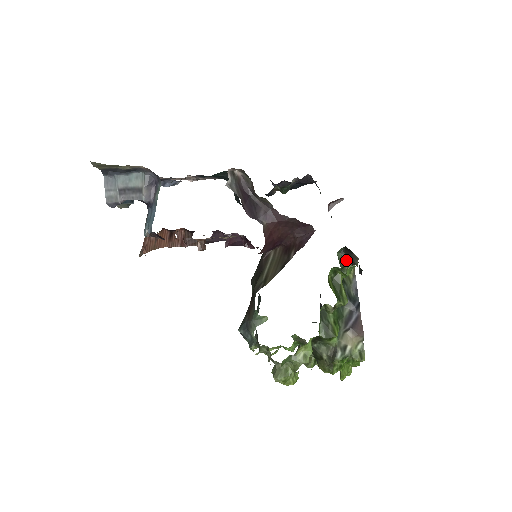
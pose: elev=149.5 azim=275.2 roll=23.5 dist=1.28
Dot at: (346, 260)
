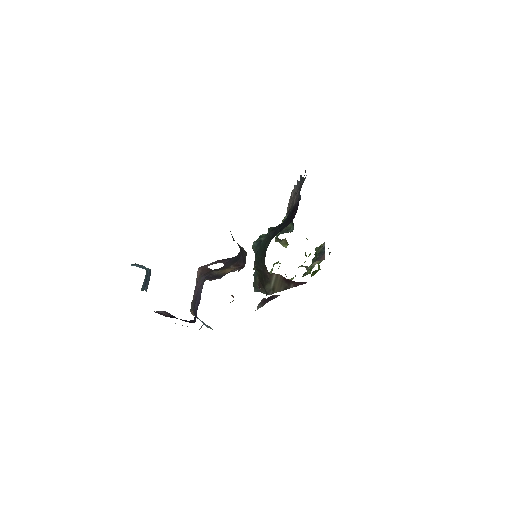
Dot at: occluded
